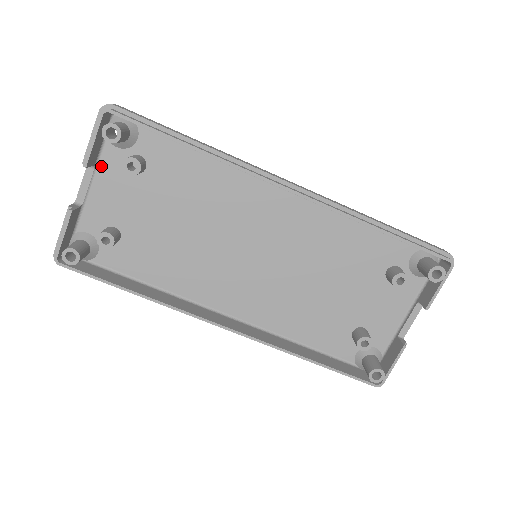
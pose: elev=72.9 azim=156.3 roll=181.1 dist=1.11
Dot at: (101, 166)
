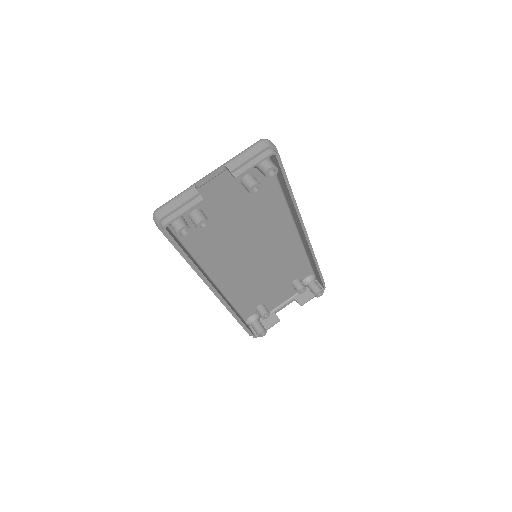
Dot at: occluded
